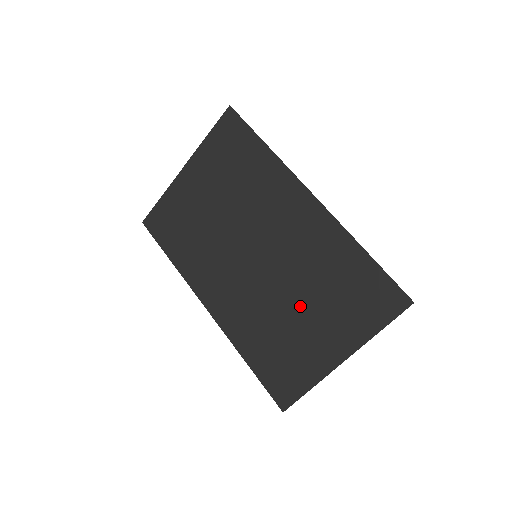
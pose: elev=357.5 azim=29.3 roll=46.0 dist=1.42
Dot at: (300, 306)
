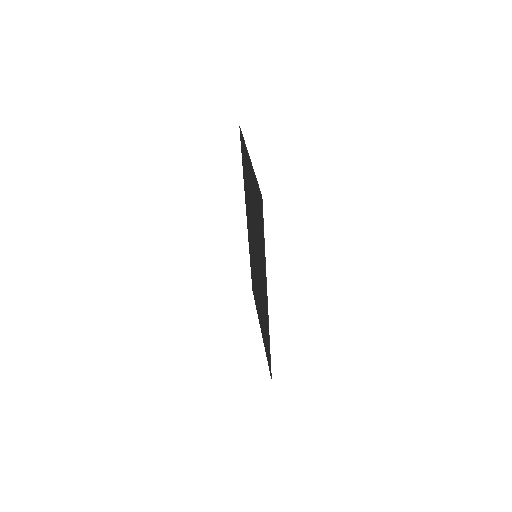
Dot at: occluded
